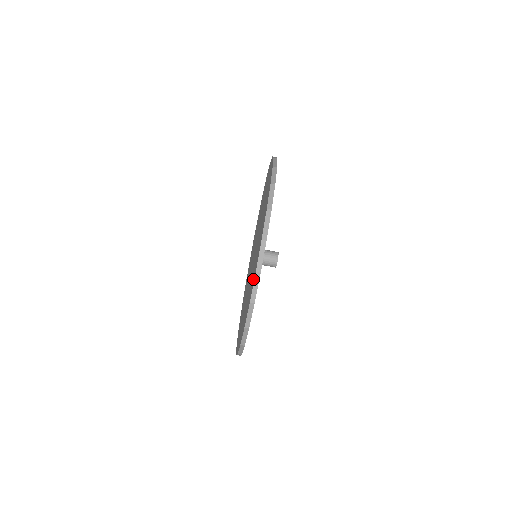
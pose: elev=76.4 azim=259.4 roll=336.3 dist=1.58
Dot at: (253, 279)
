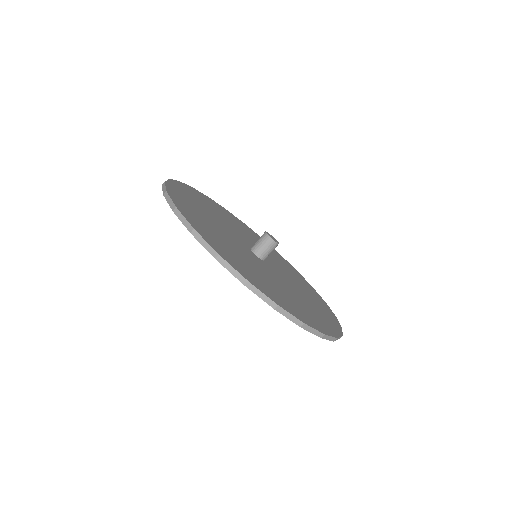
Dot at: occluded
